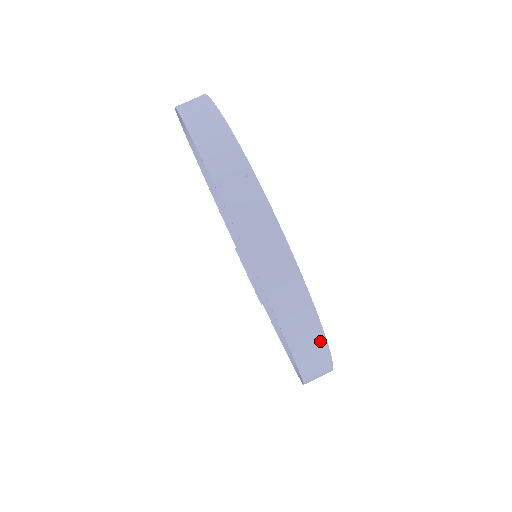
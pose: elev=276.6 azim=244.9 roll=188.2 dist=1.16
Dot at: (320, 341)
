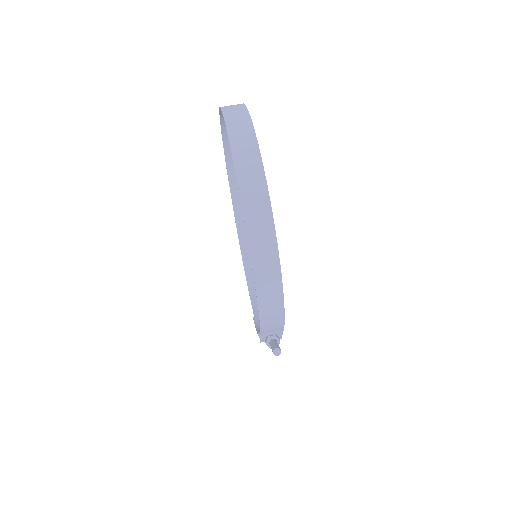
Dot at: (252, 141)
